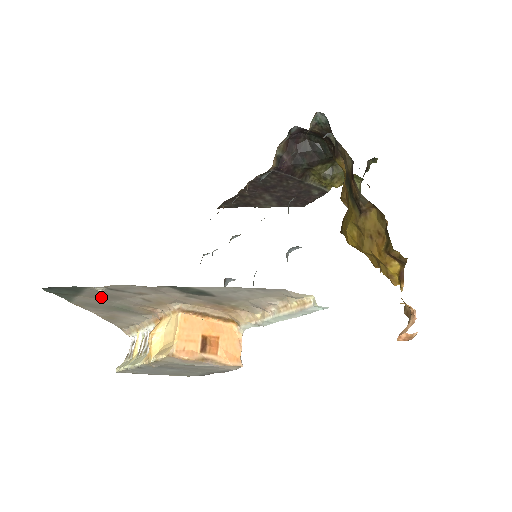
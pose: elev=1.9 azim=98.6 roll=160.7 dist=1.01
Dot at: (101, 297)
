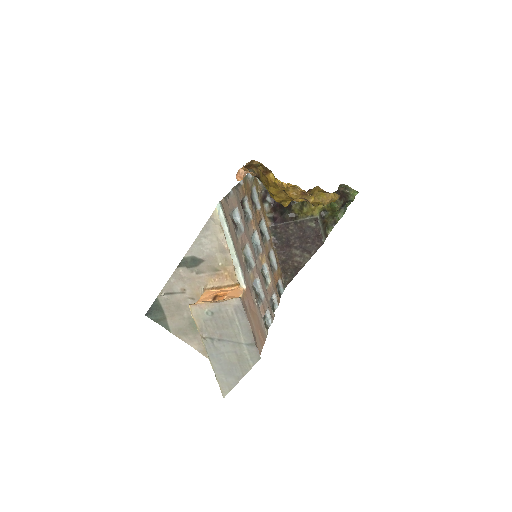
Dot at: (175, 312)
